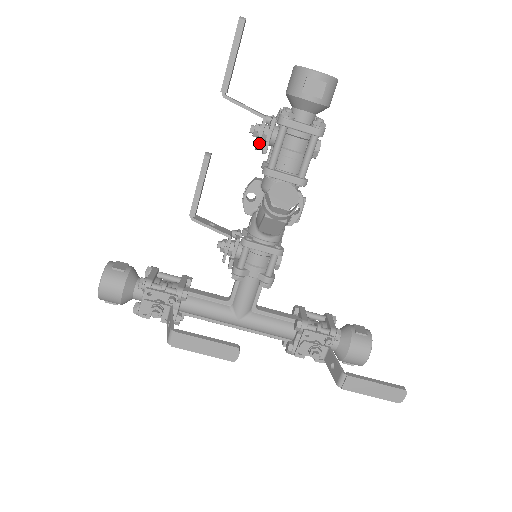
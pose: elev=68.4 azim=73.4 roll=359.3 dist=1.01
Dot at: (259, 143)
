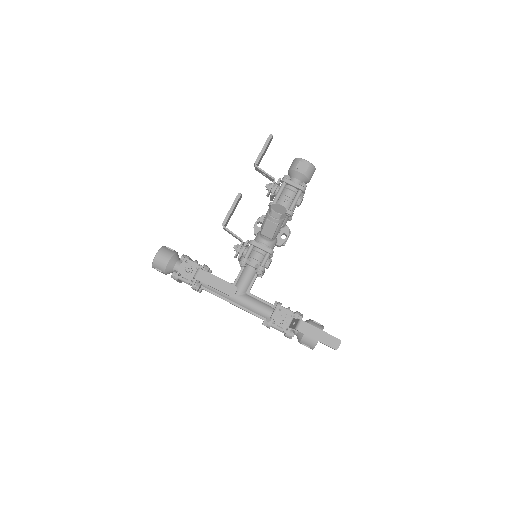
Dot at: (270, 191)
